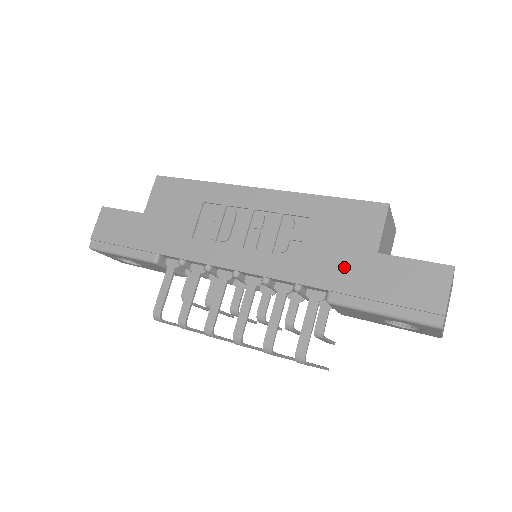
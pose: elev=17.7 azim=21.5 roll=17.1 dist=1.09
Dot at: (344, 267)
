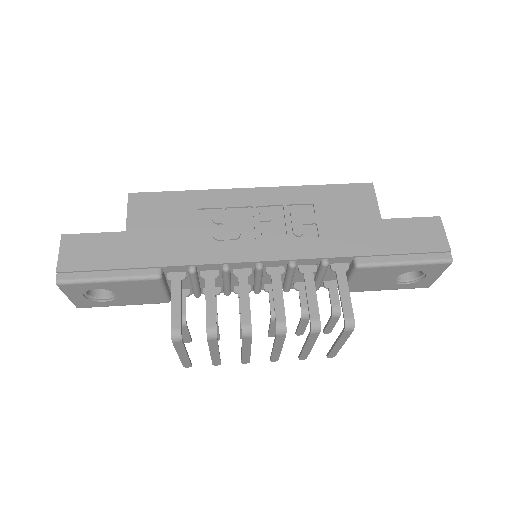
Dot at: (361, 235)
